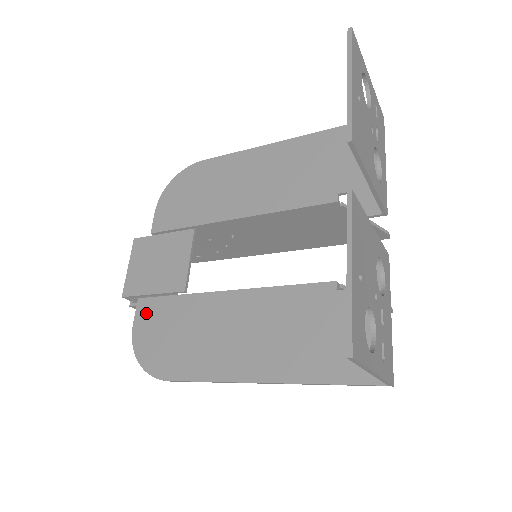
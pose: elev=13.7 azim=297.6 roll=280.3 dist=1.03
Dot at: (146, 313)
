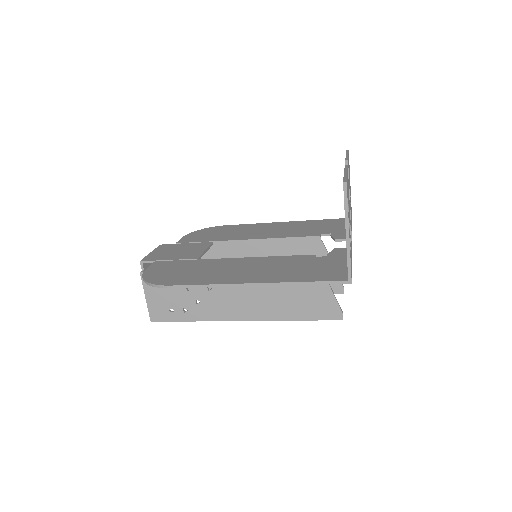
Dot at: (160, 265)
